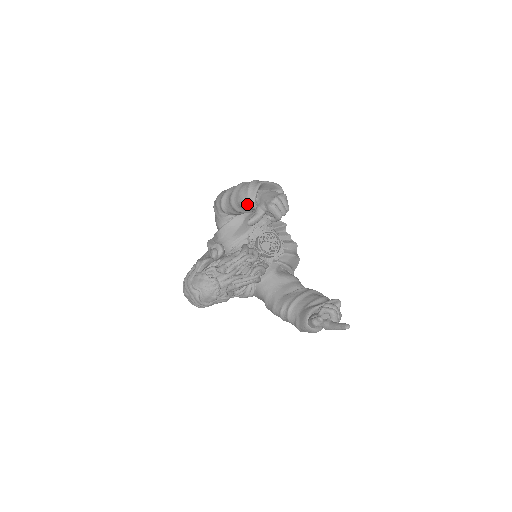
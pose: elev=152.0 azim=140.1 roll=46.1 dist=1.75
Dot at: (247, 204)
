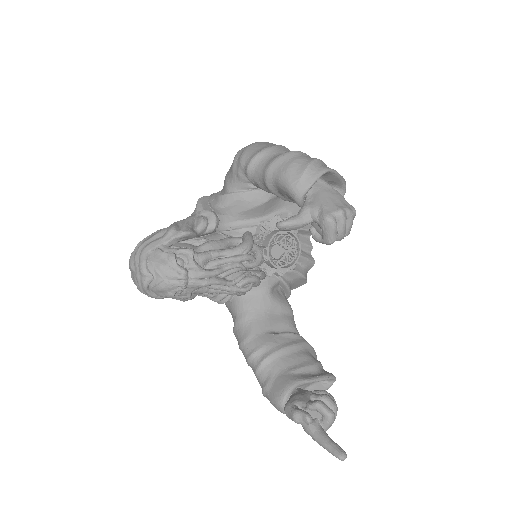
Dot at: (291, 191)
